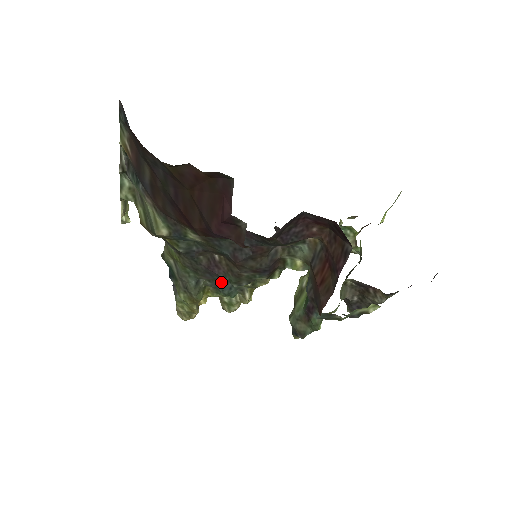
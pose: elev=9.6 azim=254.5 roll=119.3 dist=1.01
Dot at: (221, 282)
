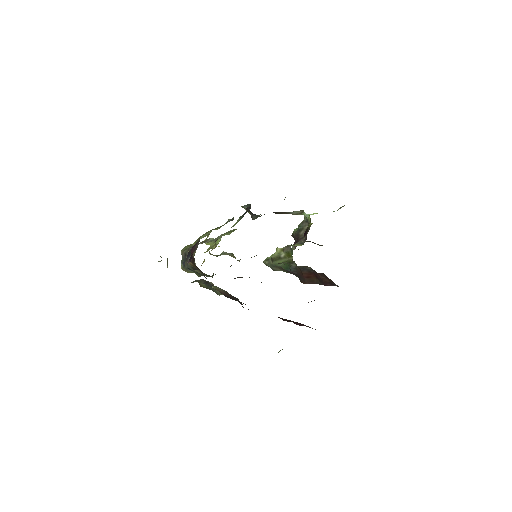
Dot at: occluded
